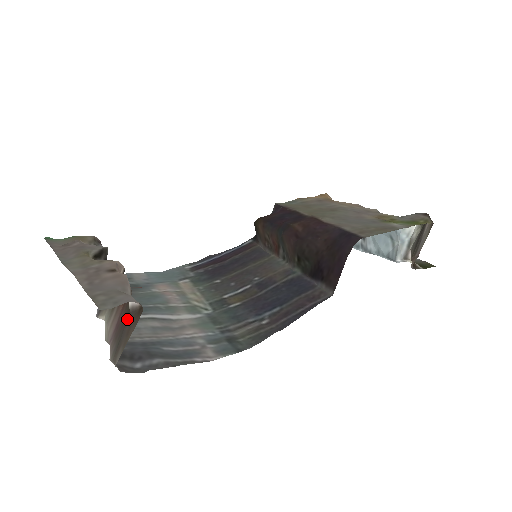
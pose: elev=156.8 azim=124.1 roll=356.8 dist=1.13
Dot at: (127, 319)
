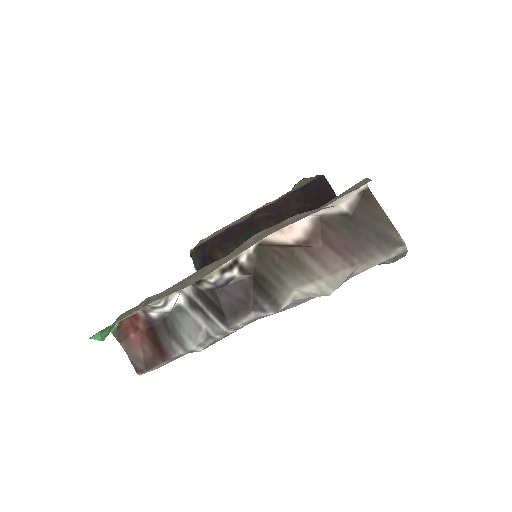
Dot at: (357, 219)
